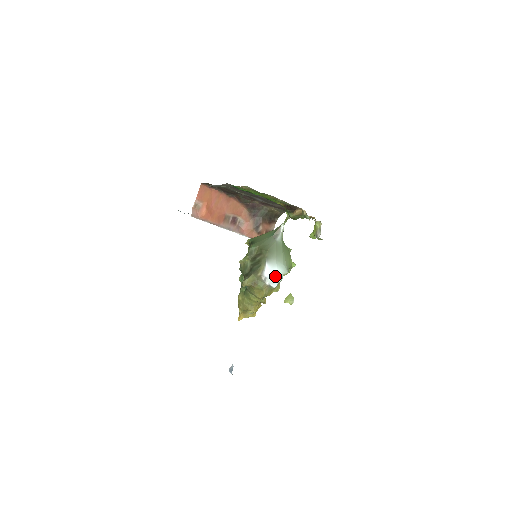
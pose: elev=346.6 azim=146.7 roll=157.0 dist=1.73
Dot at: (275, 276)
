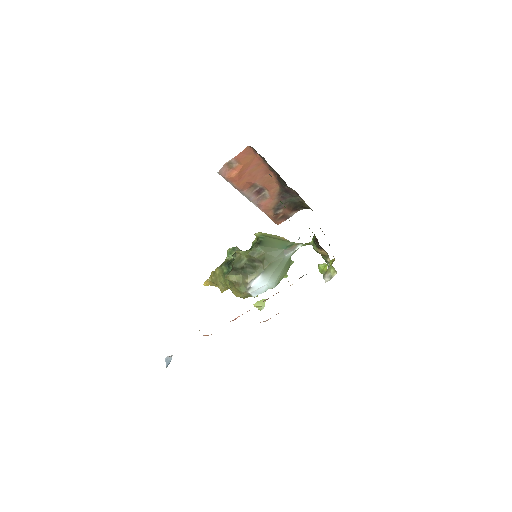
Dot at: (261, 288)
